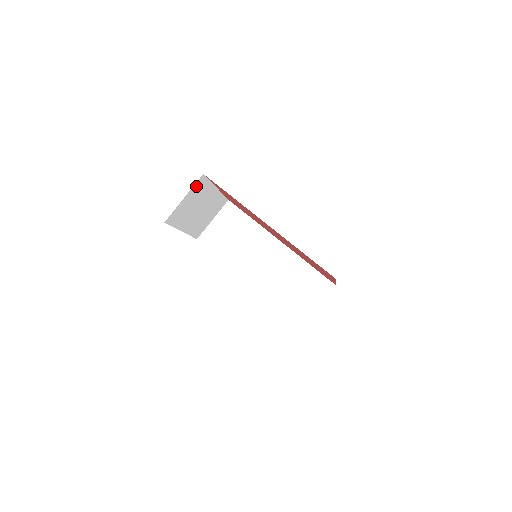
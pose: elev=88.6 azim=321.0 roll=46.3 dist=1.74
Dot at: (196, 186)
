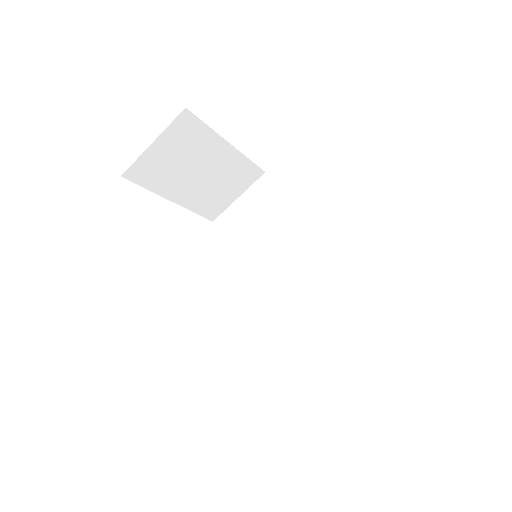
Dot at: (176, 127)
